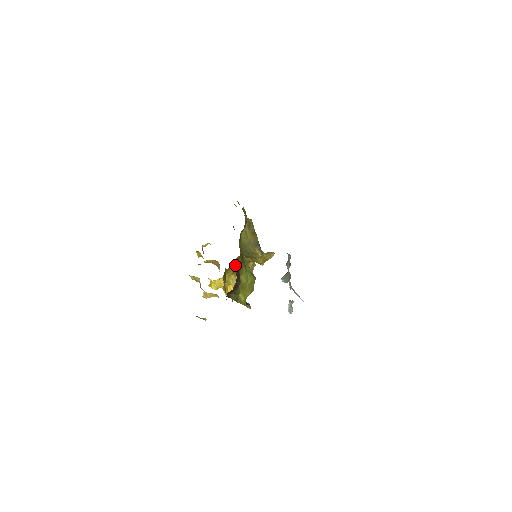
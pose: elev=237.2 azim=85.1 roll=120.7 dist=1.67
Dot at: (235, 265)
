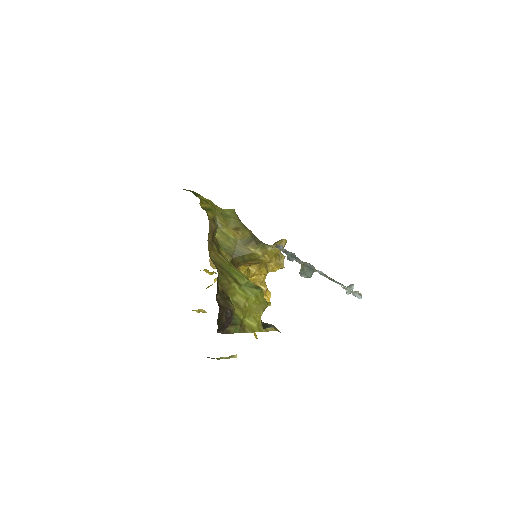
Dot at: occluded
